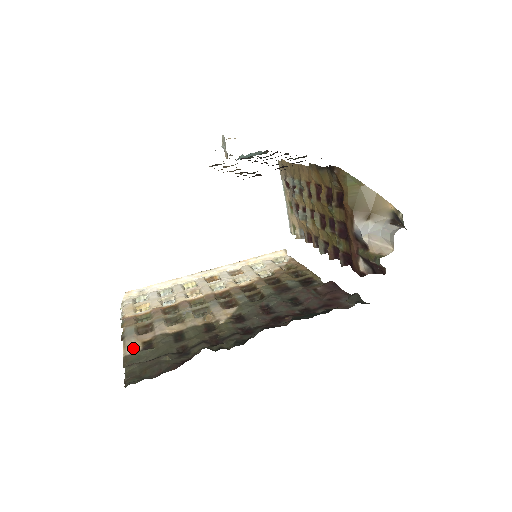
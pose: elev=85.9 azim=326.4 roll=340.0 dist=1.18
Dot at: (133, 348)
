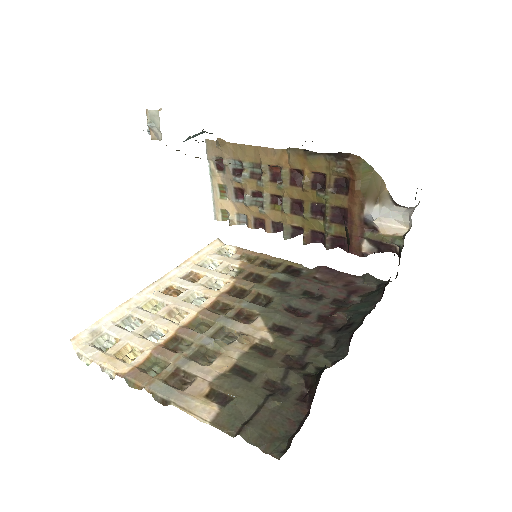
Dot at: (206, 408)
